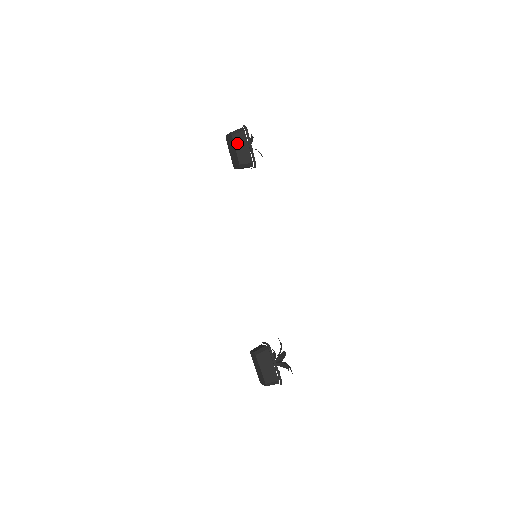
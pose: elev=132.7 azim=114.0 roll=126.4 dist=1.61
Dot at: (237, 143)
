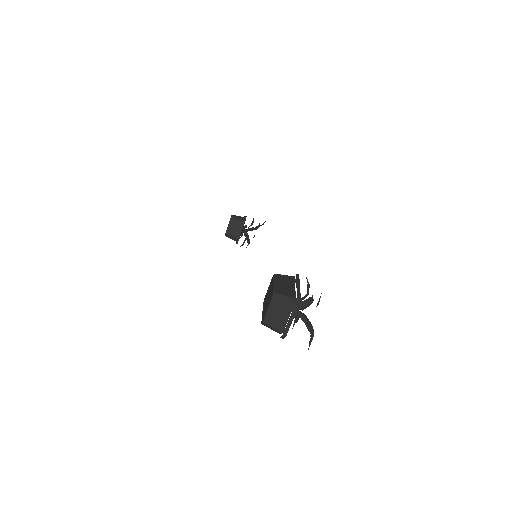
Dot at: occluded
